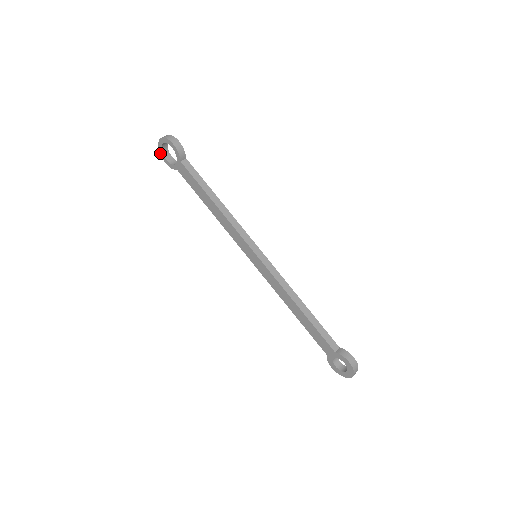
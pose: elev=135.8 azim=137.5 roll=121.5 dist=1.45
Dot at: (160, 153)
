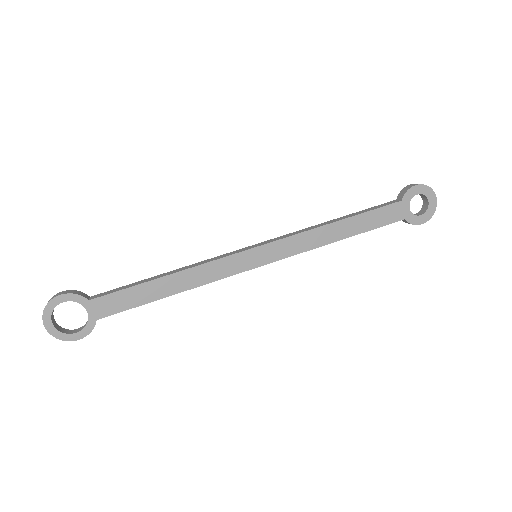
Dot at: occluded
